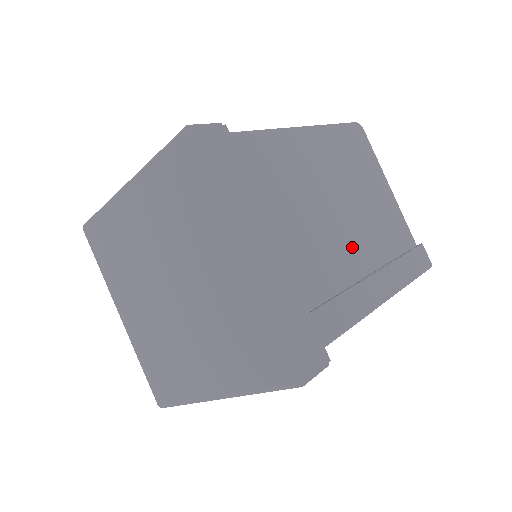
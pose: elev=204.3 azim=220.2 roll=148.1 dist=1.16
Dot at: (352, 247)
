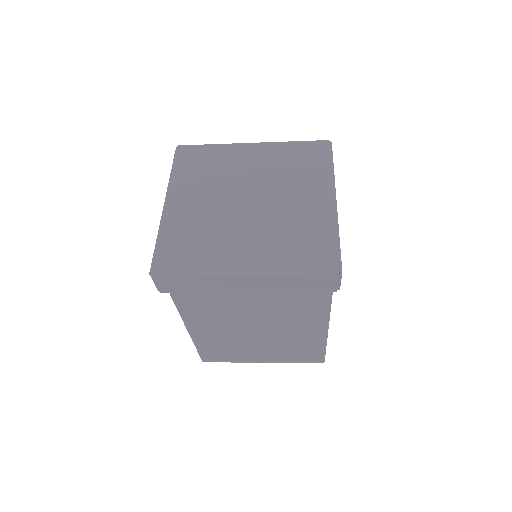
Dot at: occluded
